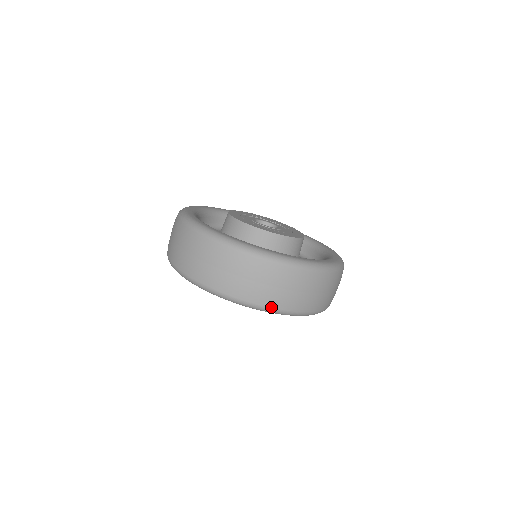
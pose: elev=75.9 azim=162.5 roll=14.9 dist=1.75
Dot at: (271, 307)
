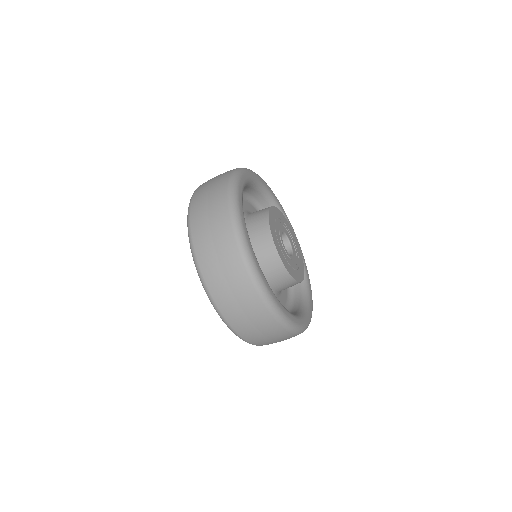
Dot at: occluded
